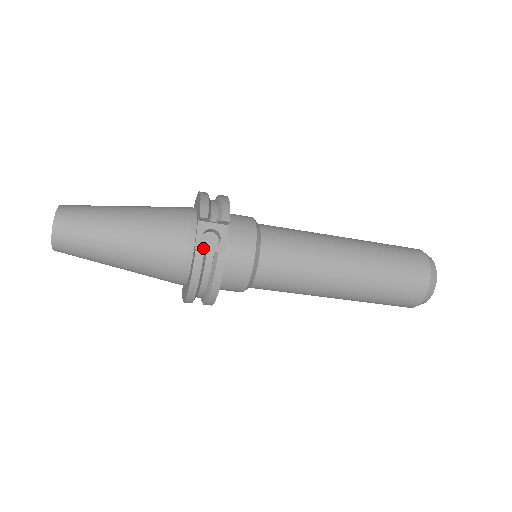
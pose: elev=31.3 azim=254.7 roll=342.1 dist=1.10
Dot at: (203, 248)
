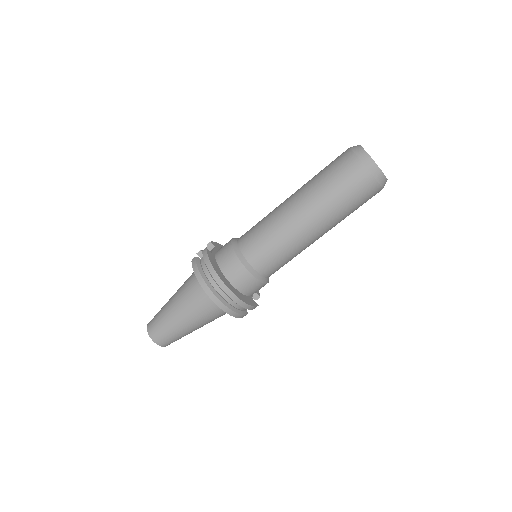
Dot at: occluded
